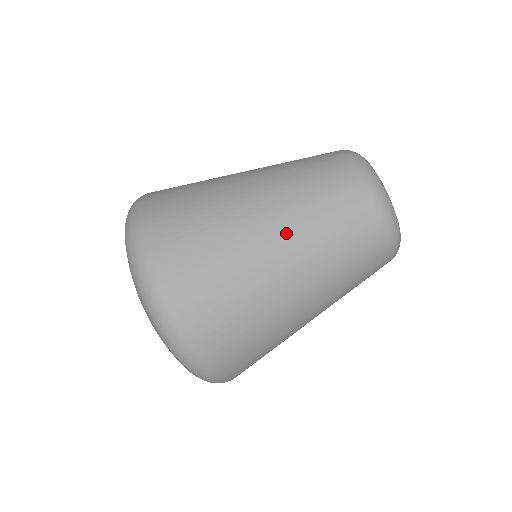
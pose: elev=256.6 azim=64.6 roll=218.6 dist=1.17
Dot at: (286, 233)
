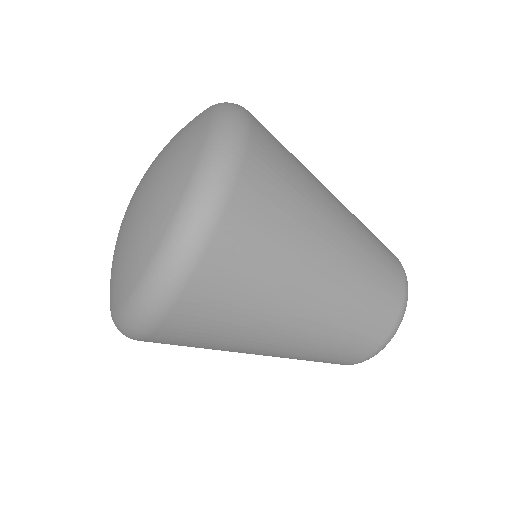
Dot at: (341, 268)
